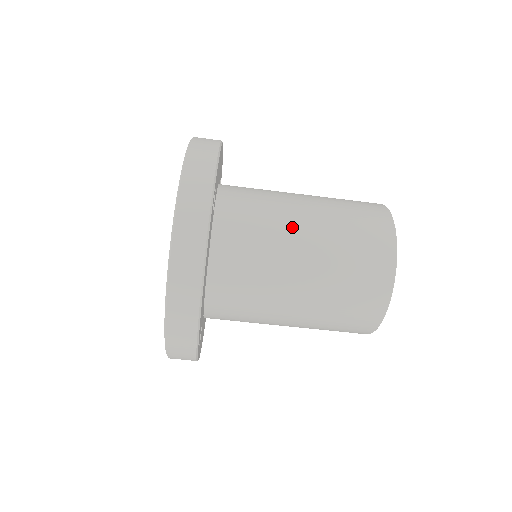
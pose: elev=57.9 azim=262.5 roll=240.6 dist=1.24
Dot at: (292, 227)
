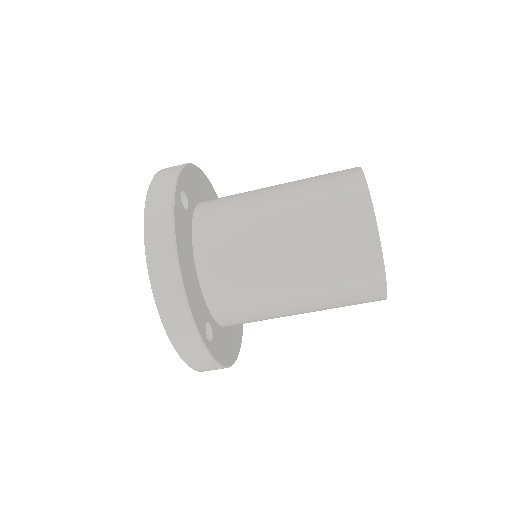
Dot at: (263, 204)
